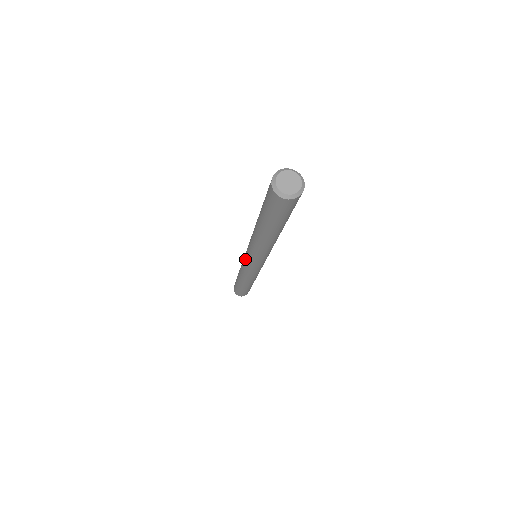
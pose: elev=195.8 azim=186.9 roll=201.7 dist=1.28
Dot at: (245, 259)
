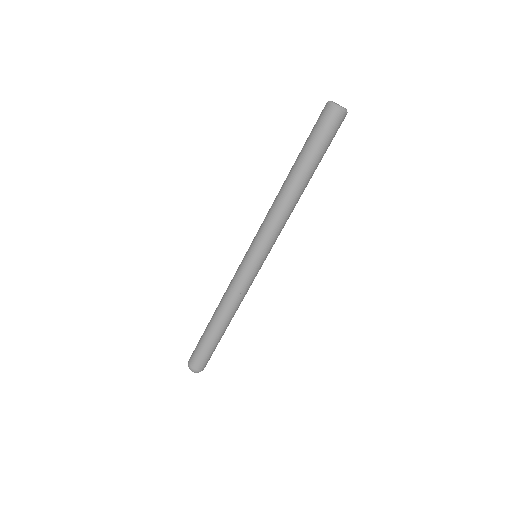
Dot at: (246, 254)
